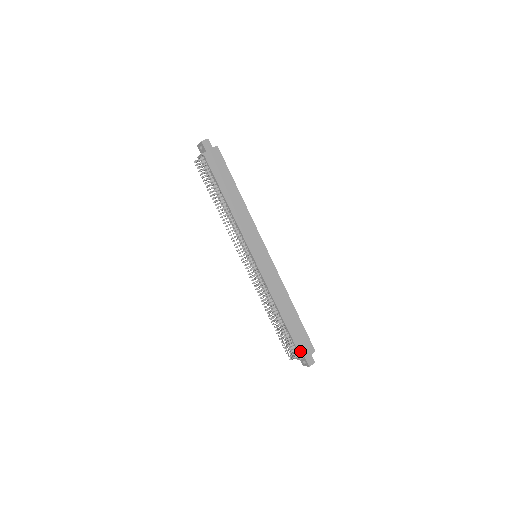
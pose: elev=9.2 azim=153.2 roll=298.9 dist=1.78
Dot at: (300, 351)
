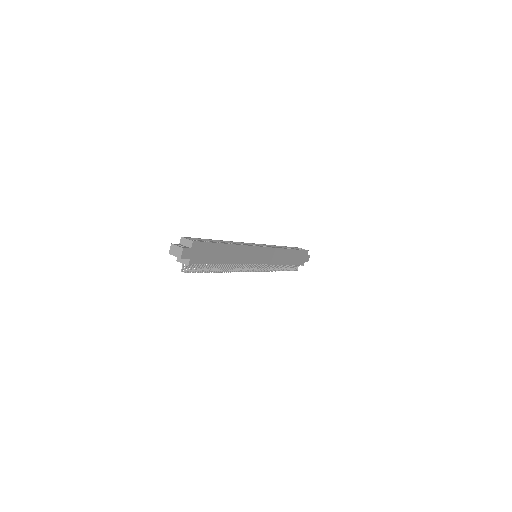
Dot at: (302, 263)
